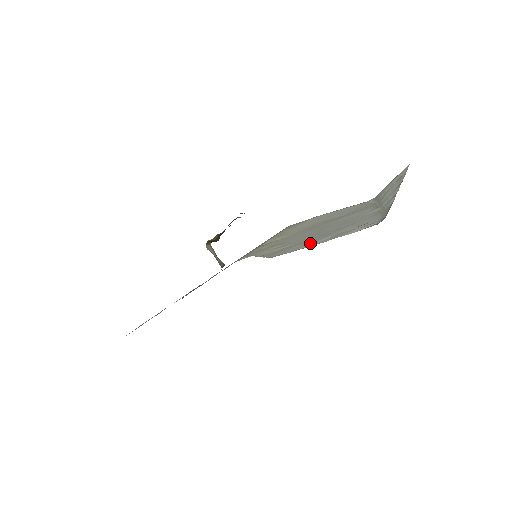
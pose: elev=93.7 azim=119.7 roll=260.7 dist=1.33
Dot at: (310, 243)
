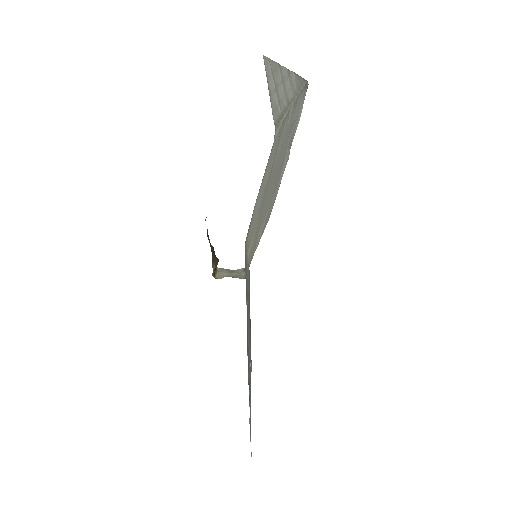
Dot at: occluded
